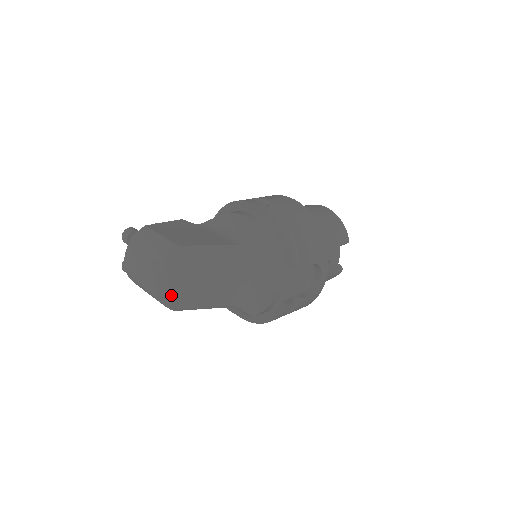
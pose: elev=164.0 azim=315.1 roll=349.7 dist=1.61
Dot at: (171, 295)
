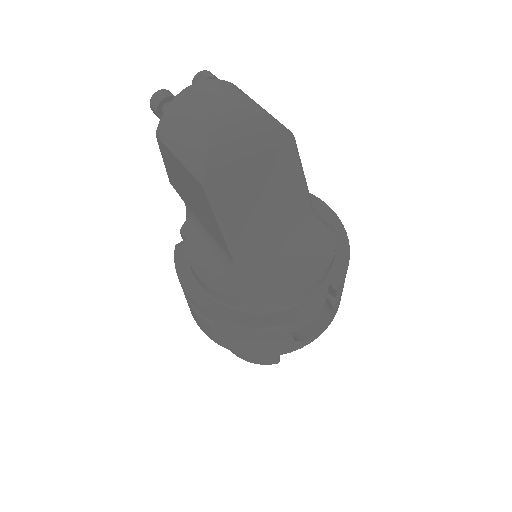
Dot at: (227, 164)
